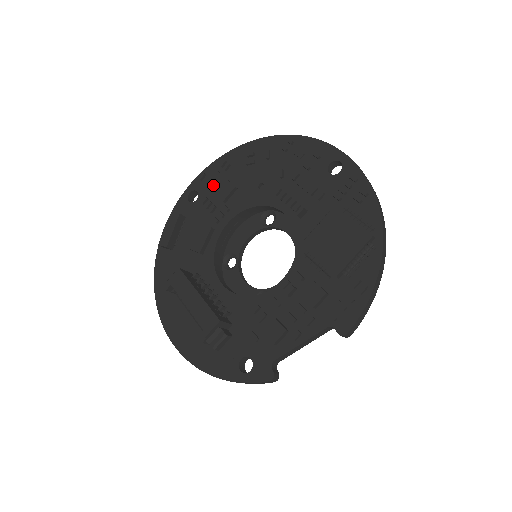
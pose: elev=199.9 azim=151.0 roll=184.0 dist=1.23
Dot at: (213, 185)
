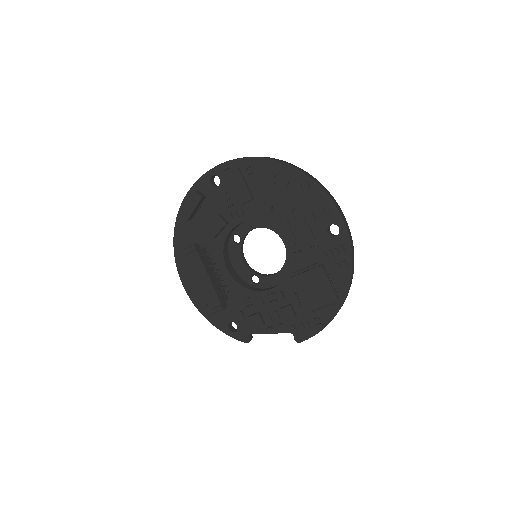
Dot at: (234, 185)
